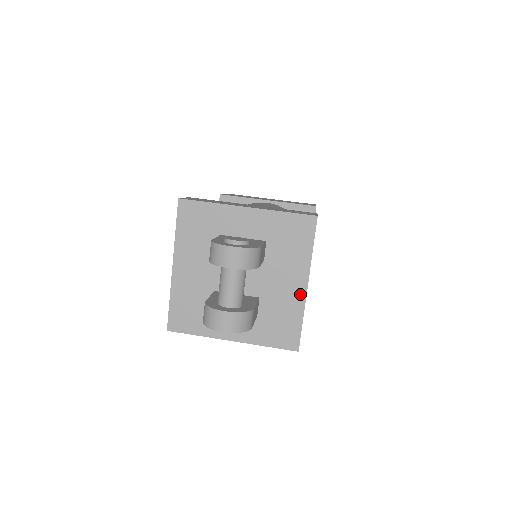
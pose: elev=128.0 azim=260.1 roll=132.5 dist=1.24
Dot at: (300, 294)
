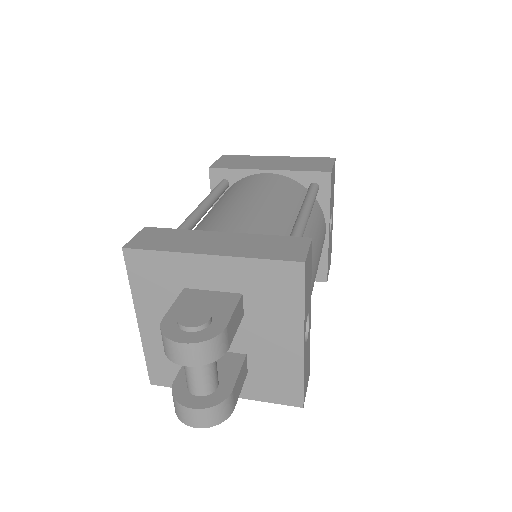
Dot at: (296, 351)
